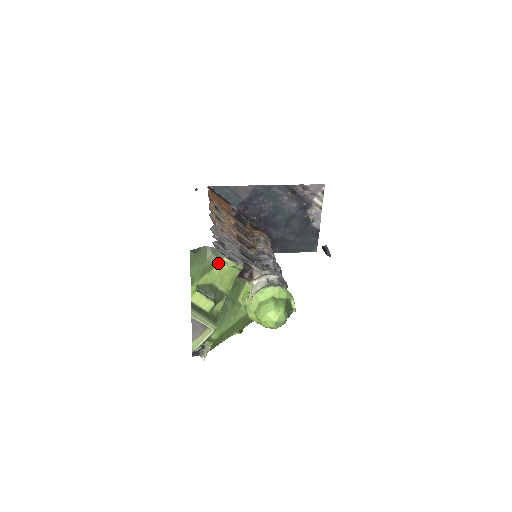
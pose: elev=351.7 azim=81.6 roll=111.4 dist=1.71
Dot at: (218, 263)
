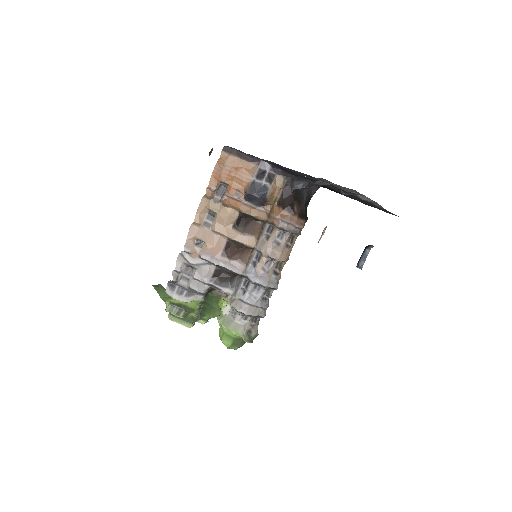
Dot at: occluded
